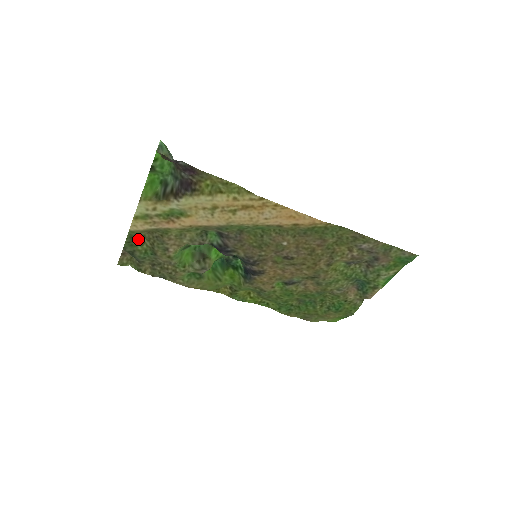
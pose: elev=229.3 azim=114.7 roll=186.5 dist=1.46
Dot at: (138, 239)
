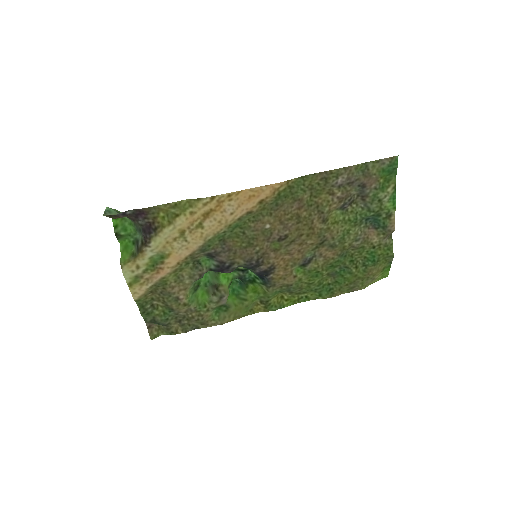
Dot at: (150, 305)
